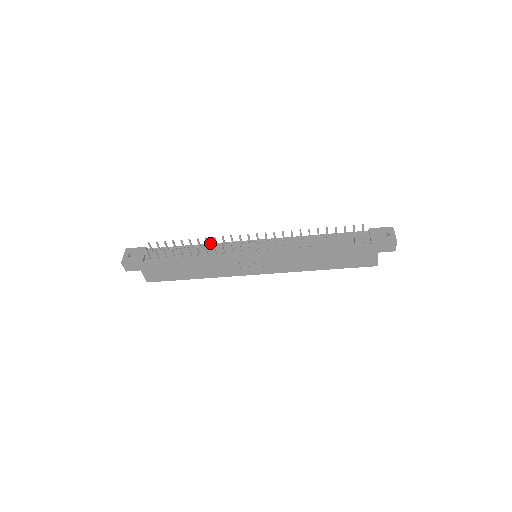
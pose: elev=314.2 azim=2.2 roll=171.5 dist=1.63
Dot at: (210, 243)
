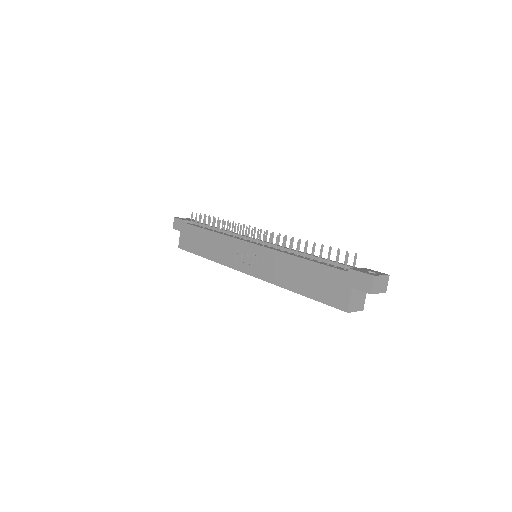
Dot at: occluded
